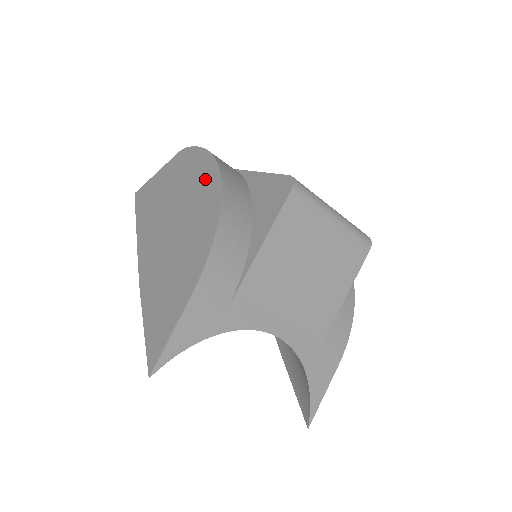
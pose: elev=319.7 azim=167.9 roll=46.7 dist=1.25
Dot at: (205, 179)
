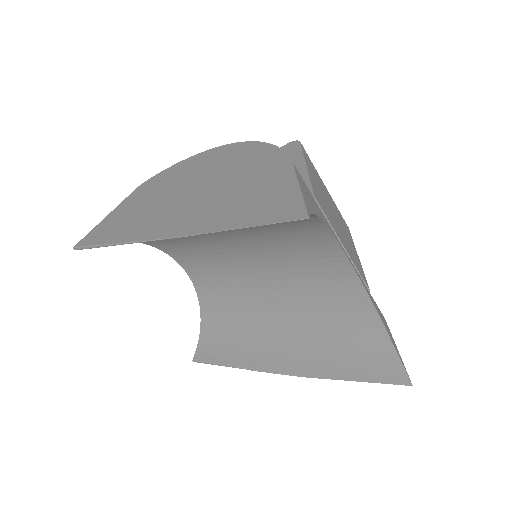
Dot at: (210, 158)
